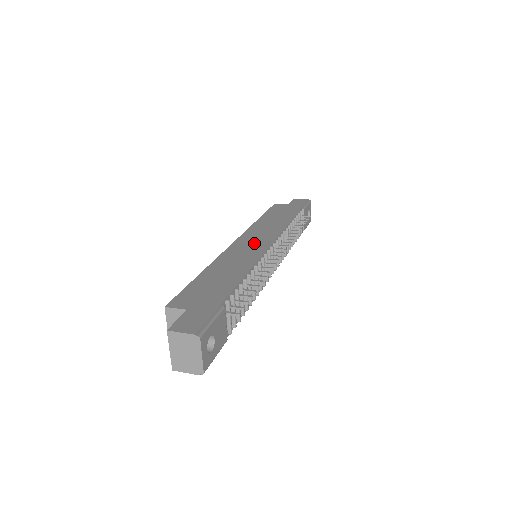
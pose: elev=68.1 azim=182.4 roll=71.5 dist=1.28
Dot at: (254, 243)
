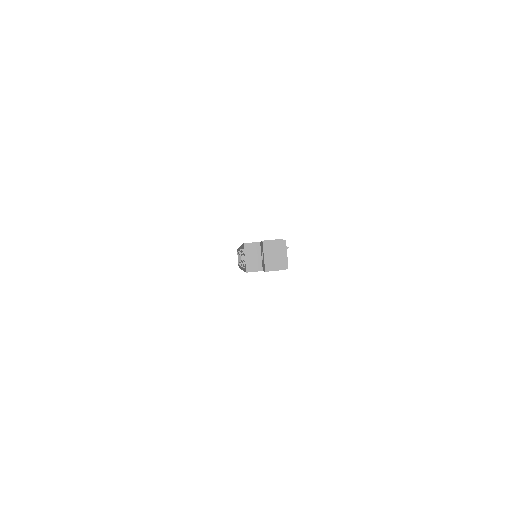
Dot at: occluded
